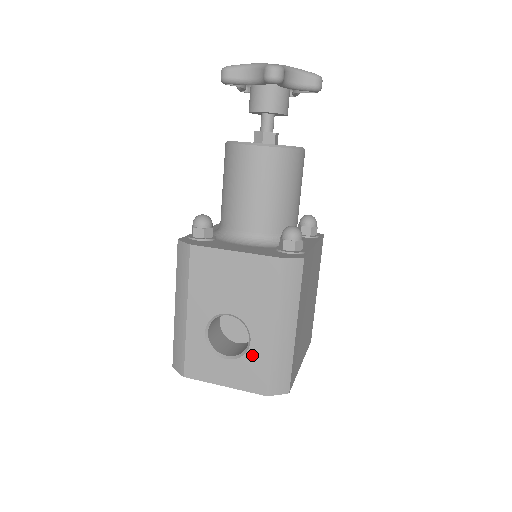
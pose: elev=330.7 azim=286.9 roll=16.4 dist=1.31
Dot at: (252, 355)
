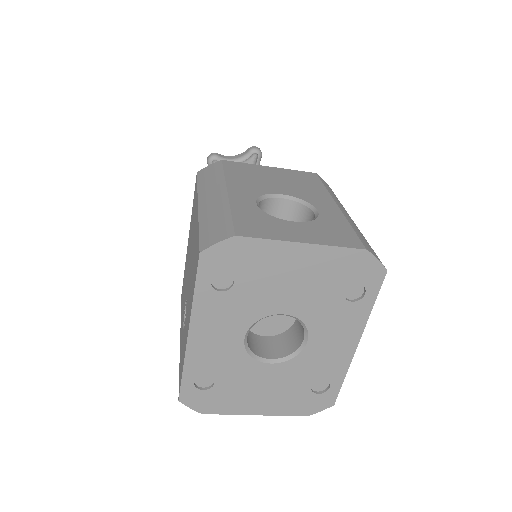
Dot at: (326, 219)
